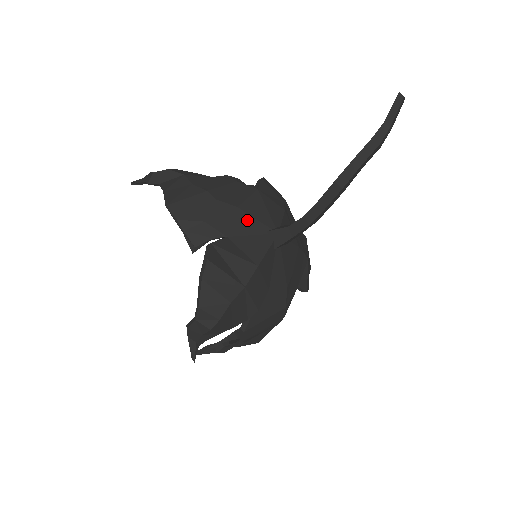
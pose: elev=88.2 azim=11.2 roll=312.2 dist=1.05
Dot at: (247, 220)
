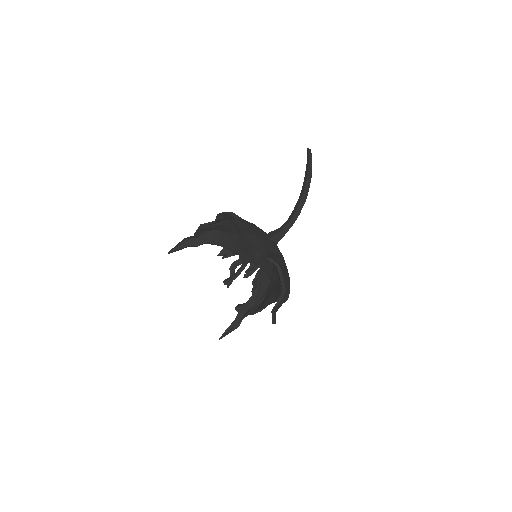
Dot at: (261, 238)
